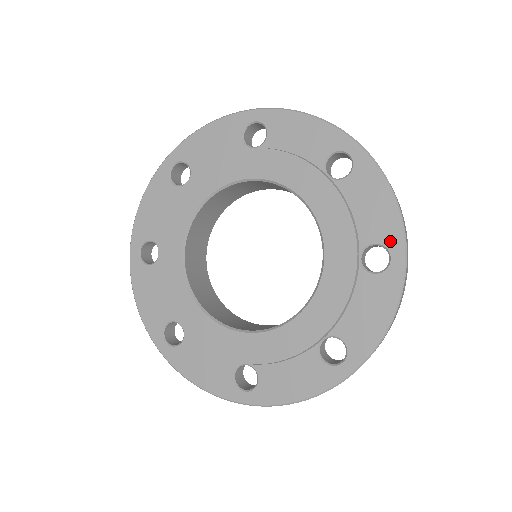
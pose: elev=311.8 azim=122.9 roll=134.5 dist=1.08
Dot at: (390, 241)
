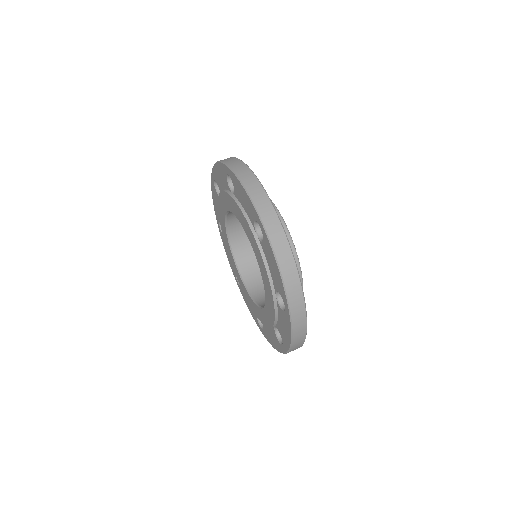
Dot at: (283, 296)
